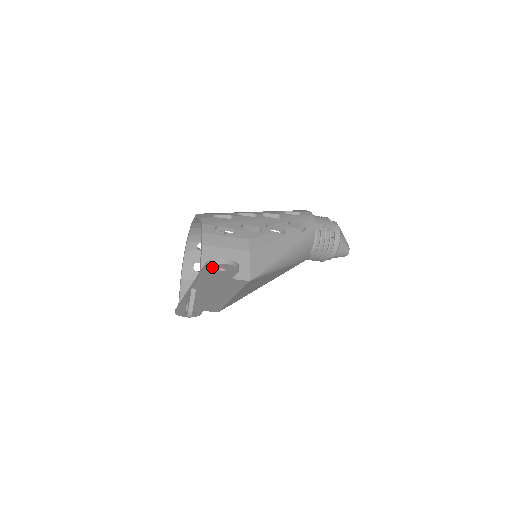
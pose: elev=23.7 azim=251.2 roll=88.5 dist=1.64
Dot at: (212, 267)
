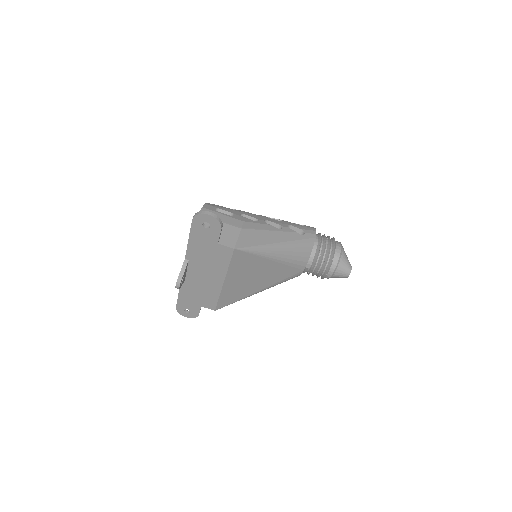
Dot at: (198, 220)
